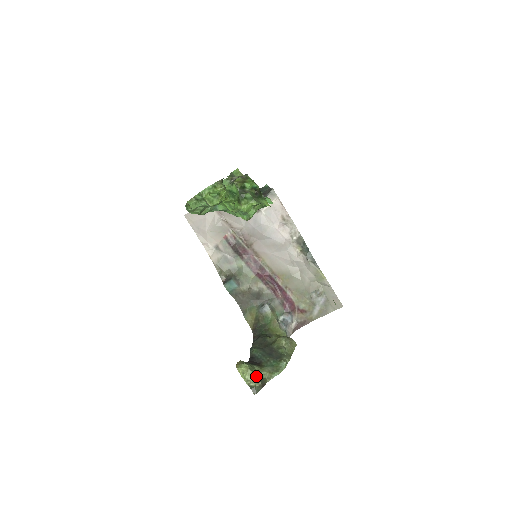
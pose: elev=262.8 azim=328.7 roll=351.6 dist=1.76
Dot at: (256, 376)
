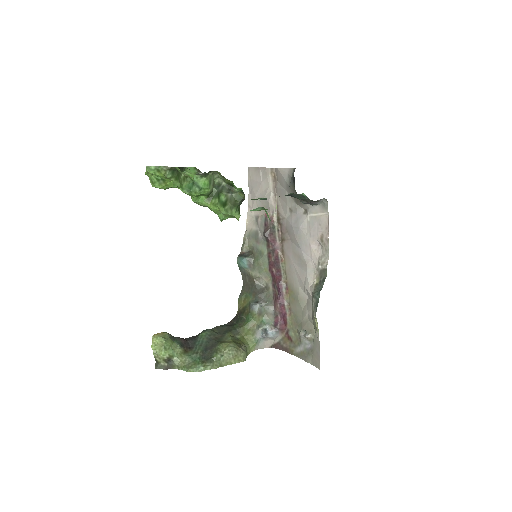
Dot at: (166, 356)
